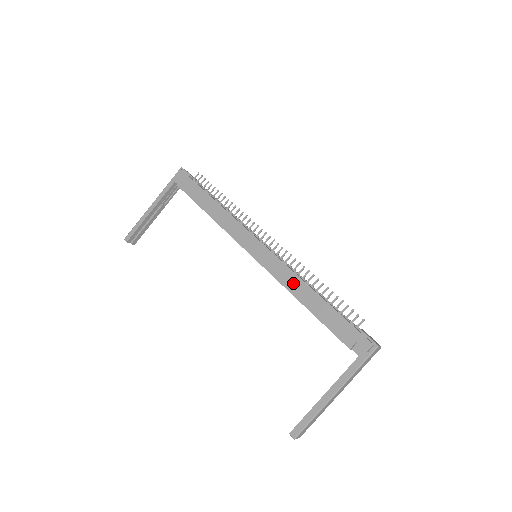
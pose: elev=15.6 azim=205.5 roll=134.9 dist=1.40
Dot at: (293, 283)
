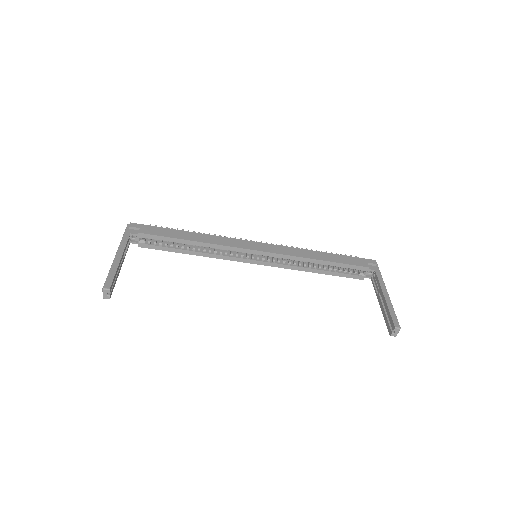
Dot at: (303, 253)
